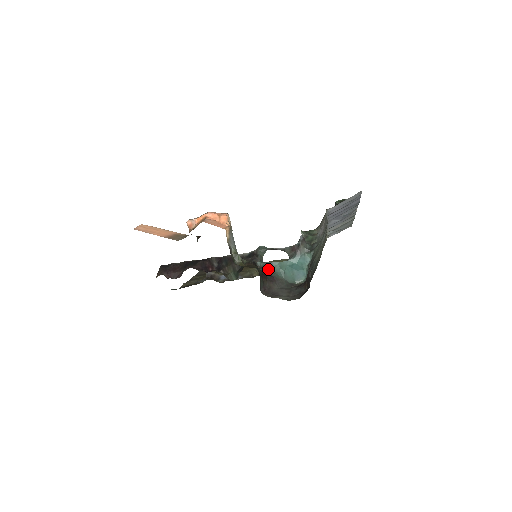
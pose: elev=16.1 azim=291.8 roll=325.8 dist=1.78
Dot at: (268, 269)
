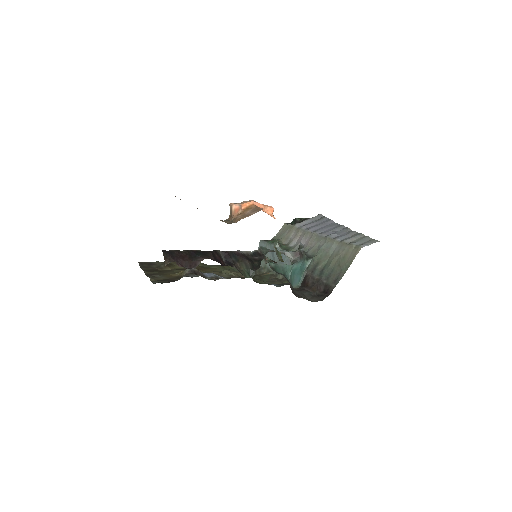
Dot at: (279, 270)
